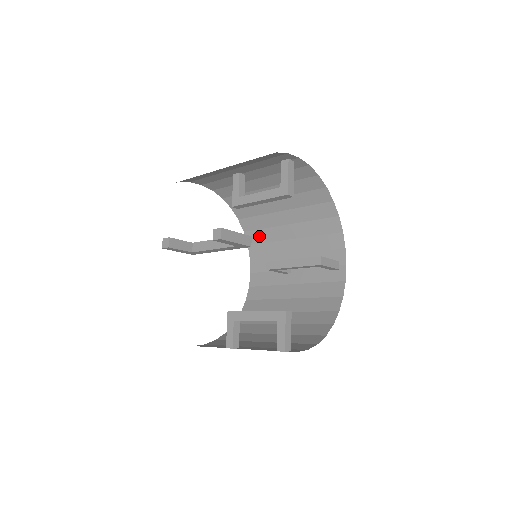
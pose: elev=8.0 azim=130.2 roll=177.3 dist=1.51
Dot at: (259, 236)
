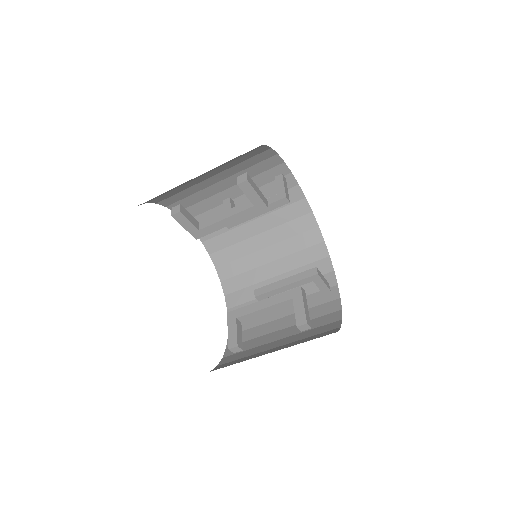
Dot at: (238, 282)
